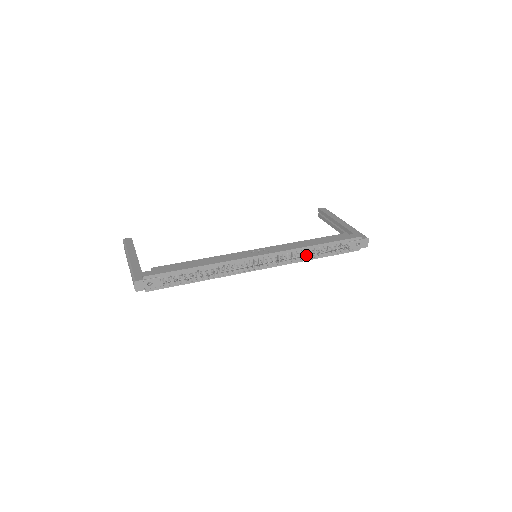
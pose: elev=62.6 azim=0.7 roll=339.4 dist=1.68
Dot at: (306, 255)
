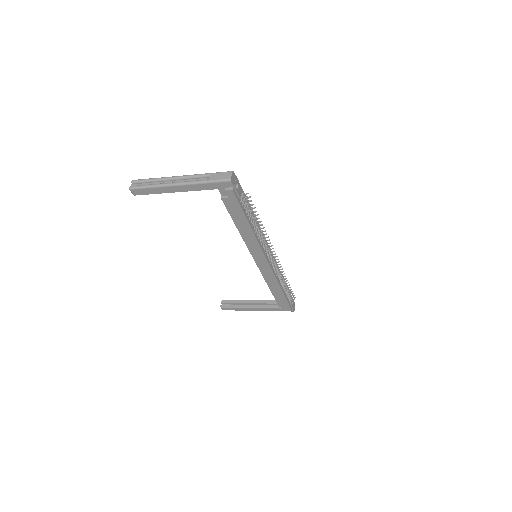
Dot at: occluded
